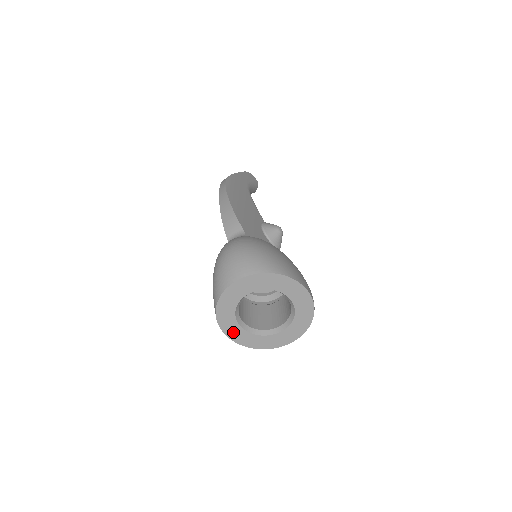
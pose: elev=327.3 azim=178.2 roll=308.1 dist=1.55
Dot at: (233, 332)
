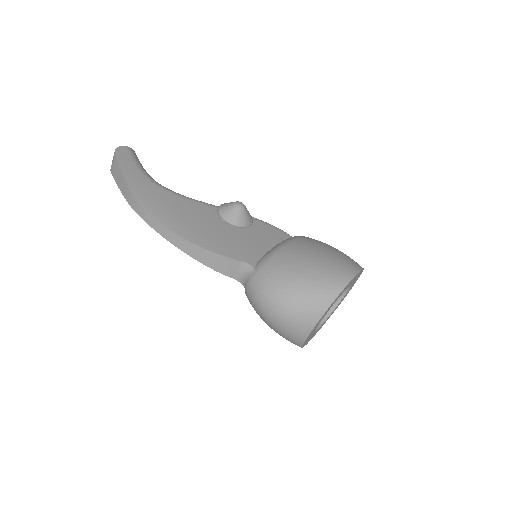
Dot at: occluded
